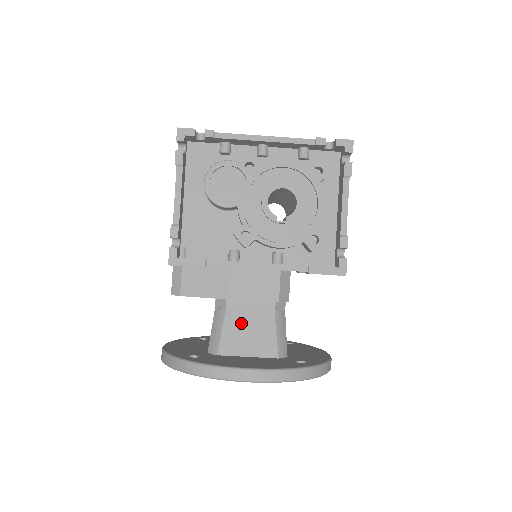
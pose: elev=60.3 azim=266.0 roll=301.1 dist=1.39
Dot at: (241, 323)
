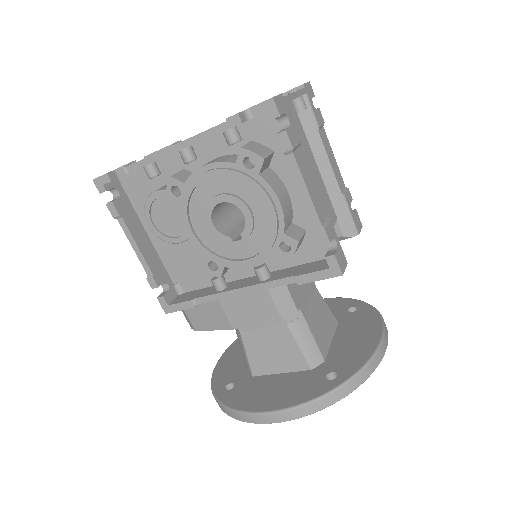
Dot at: (260, 343)
